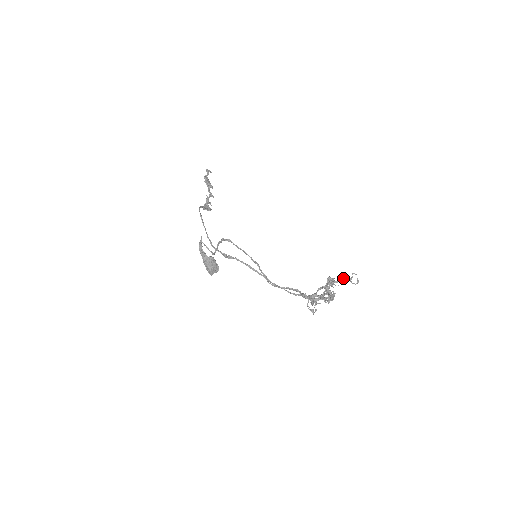
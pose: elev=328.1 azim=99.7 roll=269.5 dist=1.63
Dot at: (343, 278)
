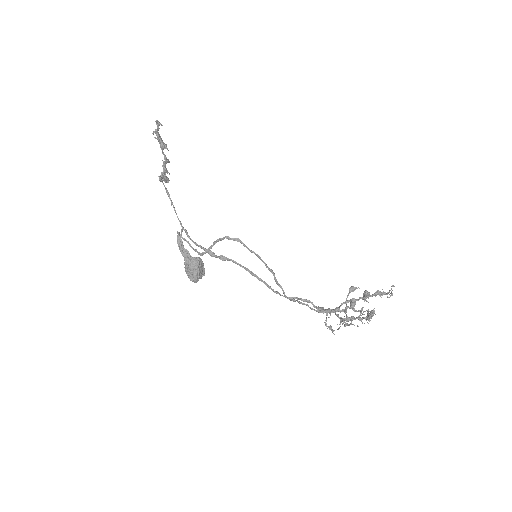
Dot at: (380, 291)
